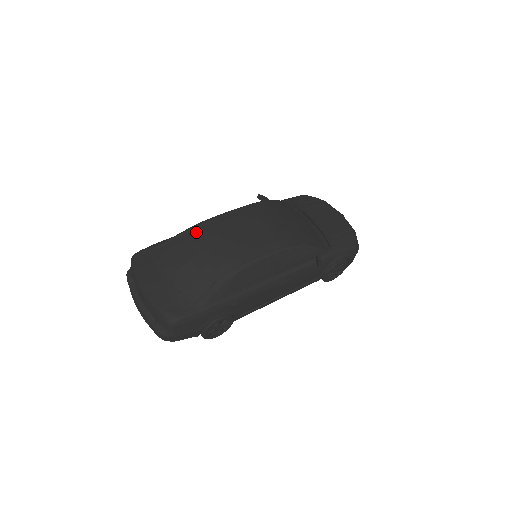
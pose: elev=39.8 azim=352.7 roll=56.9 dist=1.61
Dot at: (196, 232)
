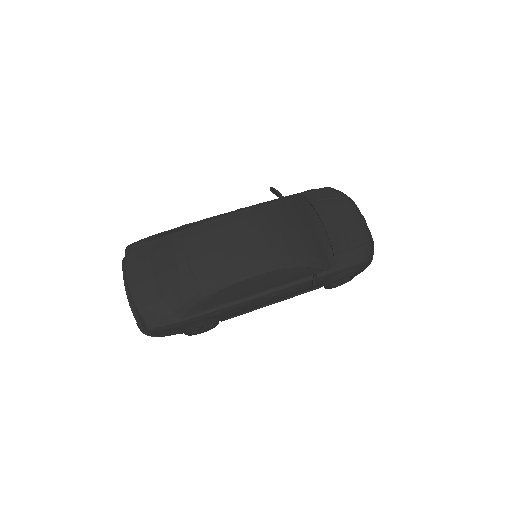
Dot at: (188, 235)
